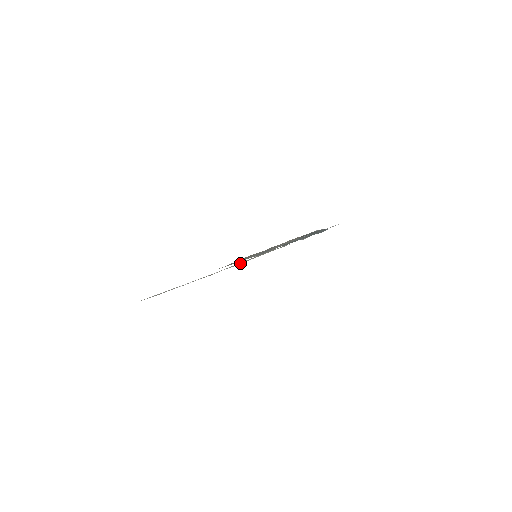
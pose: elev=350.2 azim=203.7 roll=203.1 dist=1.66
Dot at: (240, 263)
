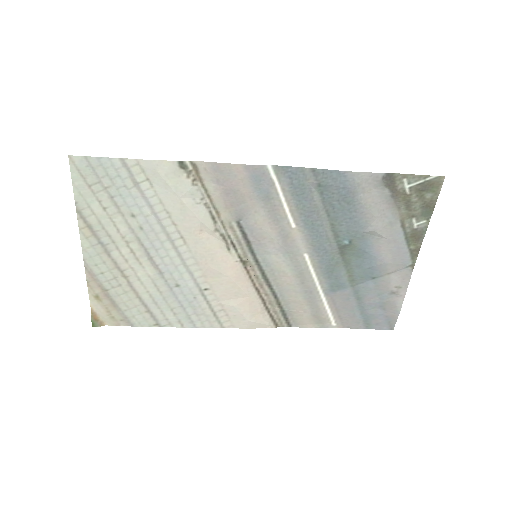
Dot at: (197, 252)
